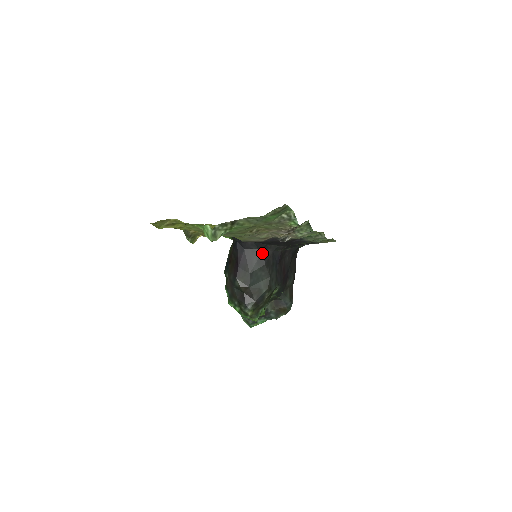
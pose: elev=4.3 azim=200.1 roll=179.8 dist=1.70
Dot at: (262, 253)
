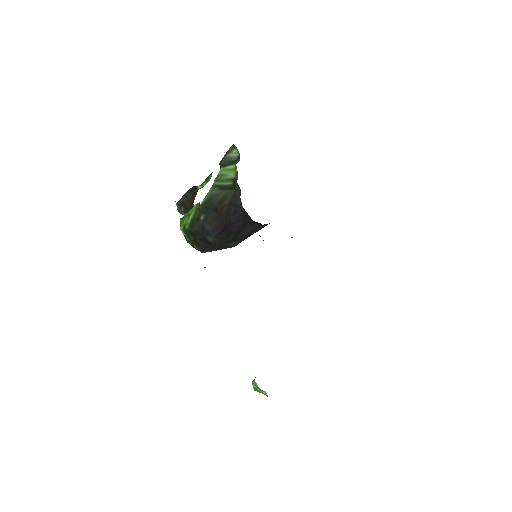
Dot at: (259, 227)
